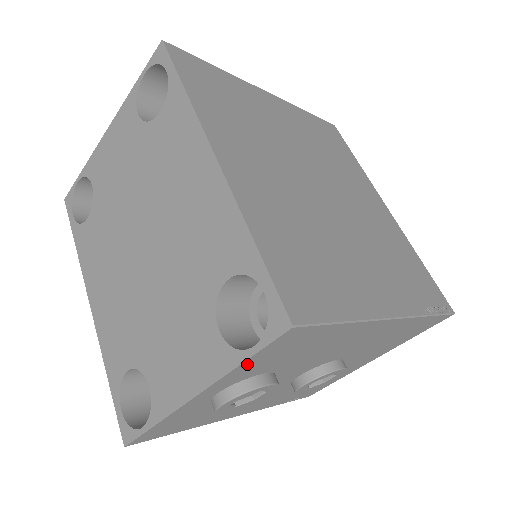
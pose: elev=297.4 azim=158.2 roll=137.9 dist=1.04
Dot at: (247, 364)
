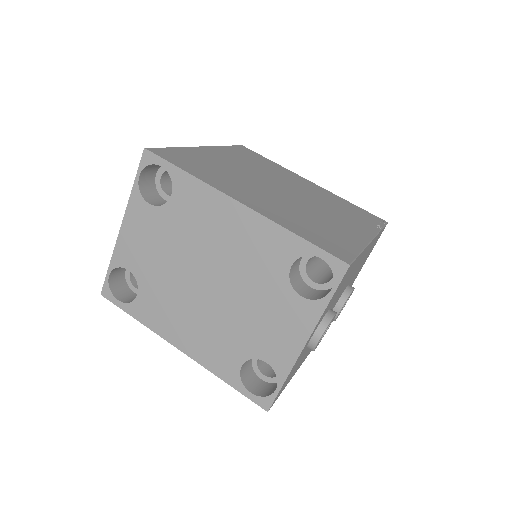
Dot at: occluded
